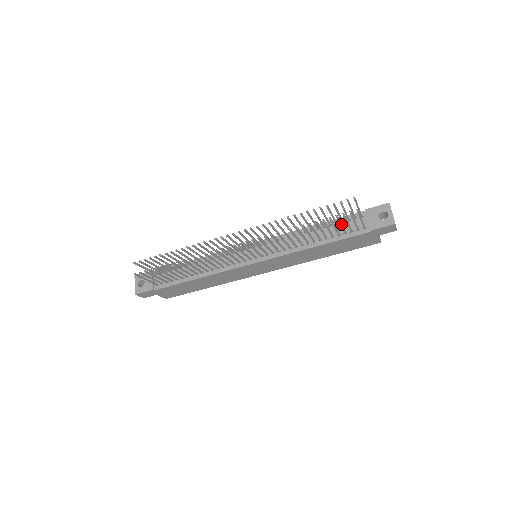
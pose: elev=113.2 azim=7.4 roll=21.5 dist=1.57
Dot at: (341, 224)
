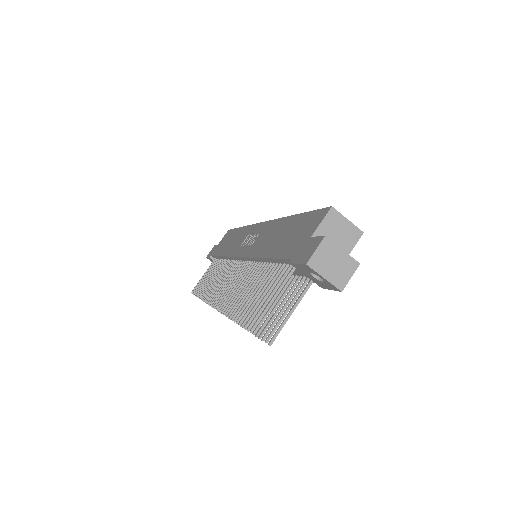
Dot at: (278, 311)
